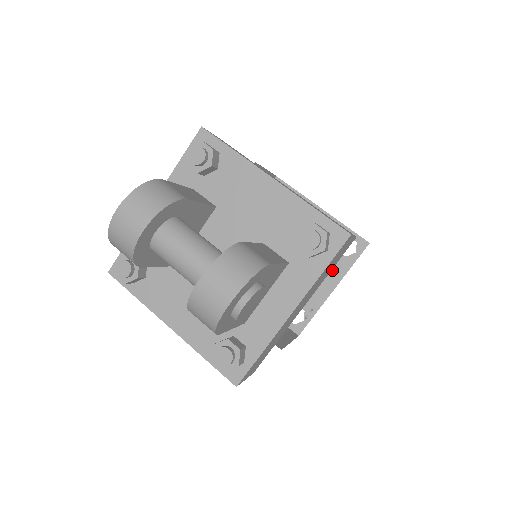
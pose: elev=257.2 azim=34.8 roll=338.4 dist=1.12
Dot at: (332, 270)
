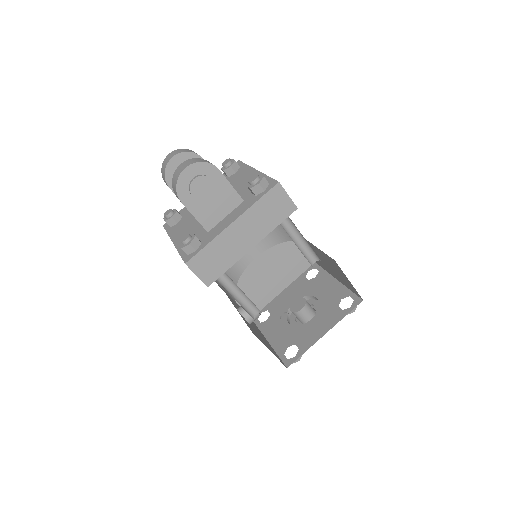
Dot at: (330, 319)
